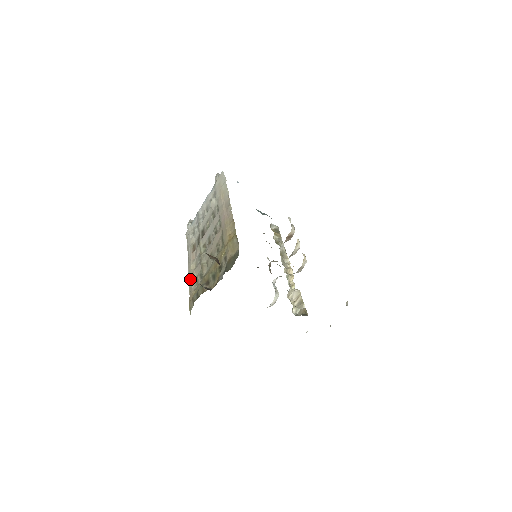
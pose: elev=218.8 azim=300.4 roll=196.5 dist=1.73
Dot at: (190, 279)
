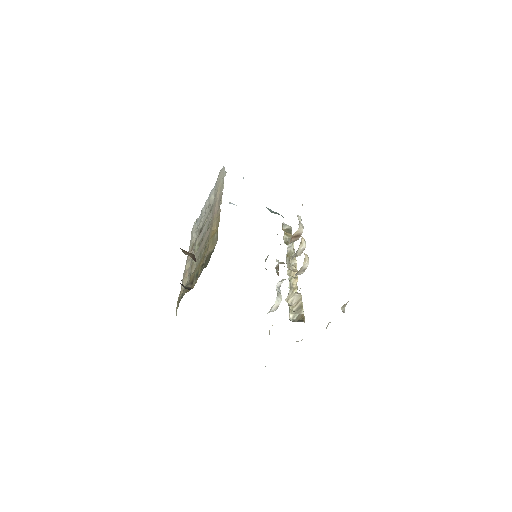
Dot at: occluded
